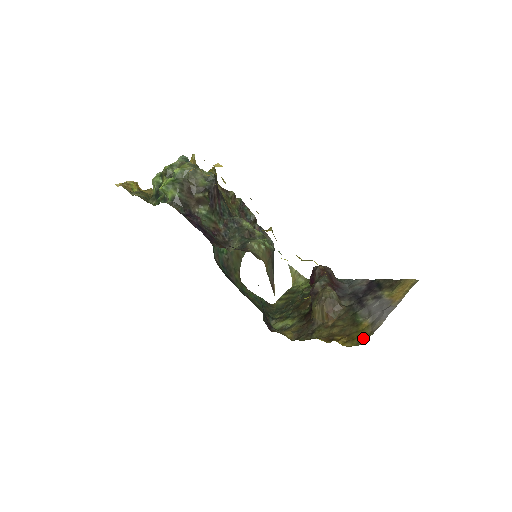
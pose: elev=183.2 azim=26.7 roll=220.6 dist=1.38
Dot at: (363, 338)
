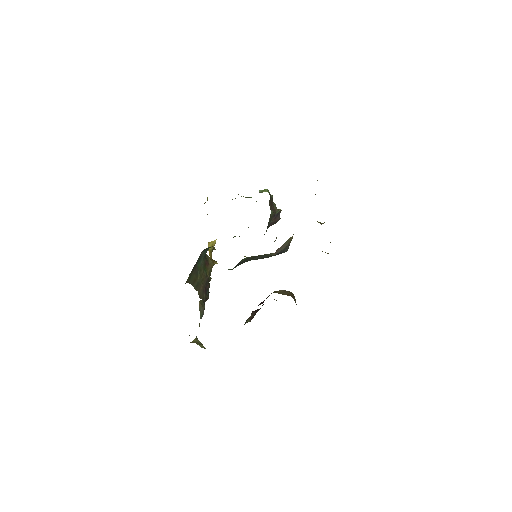
Dot at: occluded
